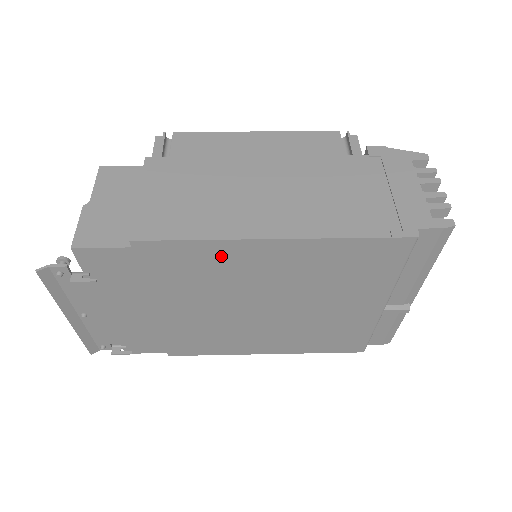
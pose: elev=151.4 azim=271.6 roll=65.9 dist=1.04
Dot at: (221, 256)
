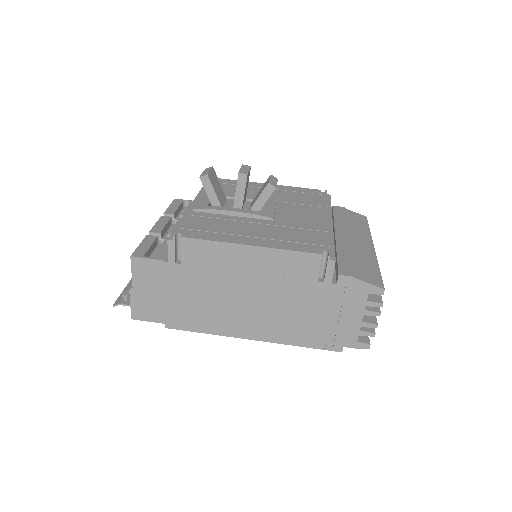
Dot at: occluded
